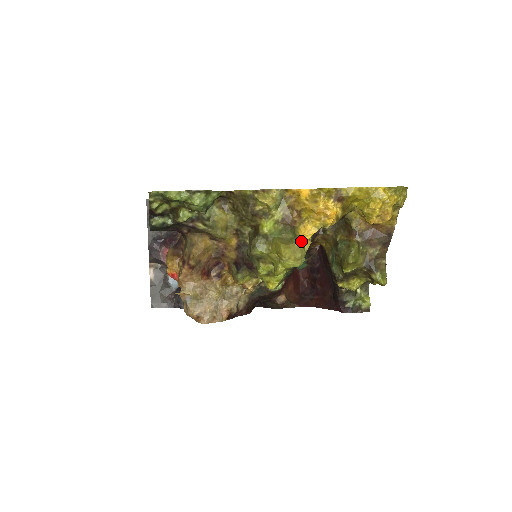
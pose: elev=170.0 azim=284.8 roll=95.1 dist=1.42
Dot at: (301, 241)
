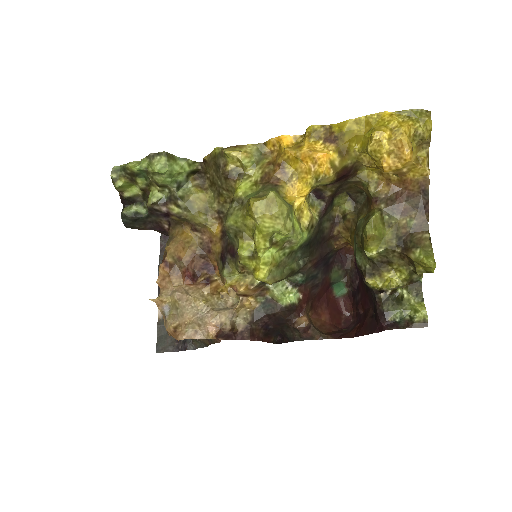
Dot at: (288, 203)
